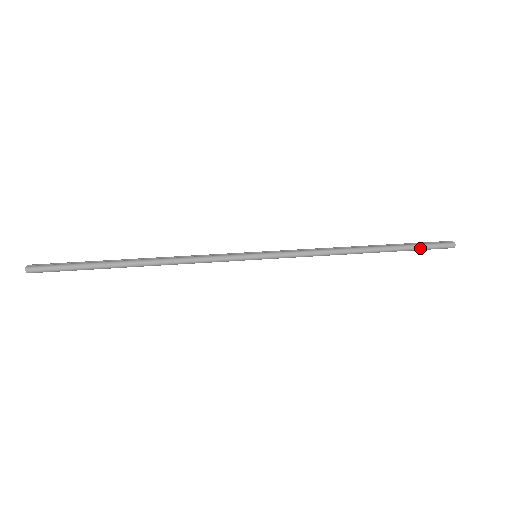
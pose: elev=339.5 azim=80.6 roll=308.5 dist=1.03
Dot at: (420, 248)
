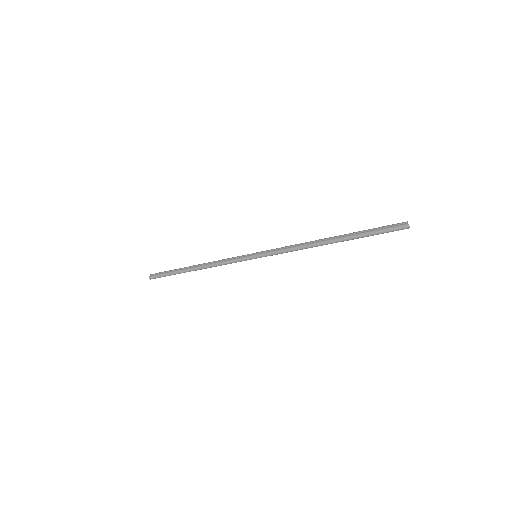
Dot at: (375, 234)
